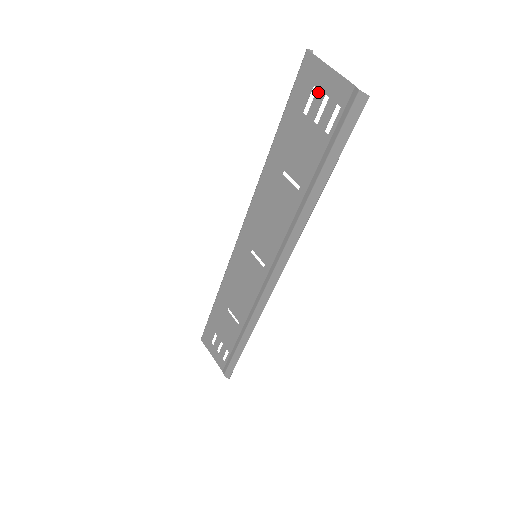
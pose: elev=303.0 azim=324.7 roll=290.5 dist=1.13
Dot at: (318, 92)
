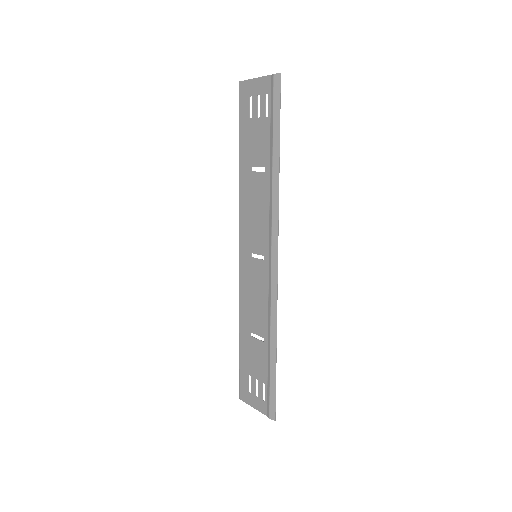
Dot at: (253, 98)
